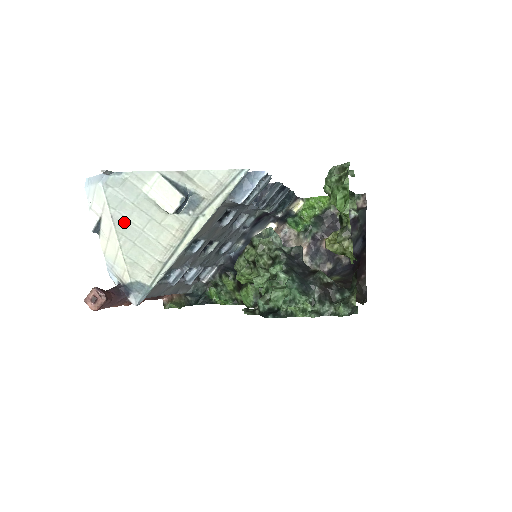
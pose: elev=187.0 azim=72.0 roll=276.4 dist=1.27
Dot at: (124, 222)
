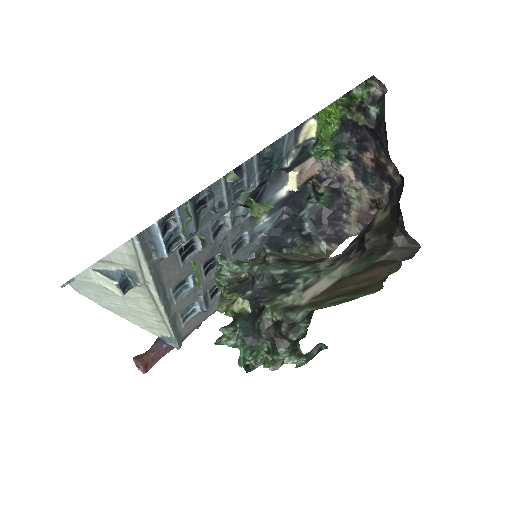
Dot at: (112, 306)
